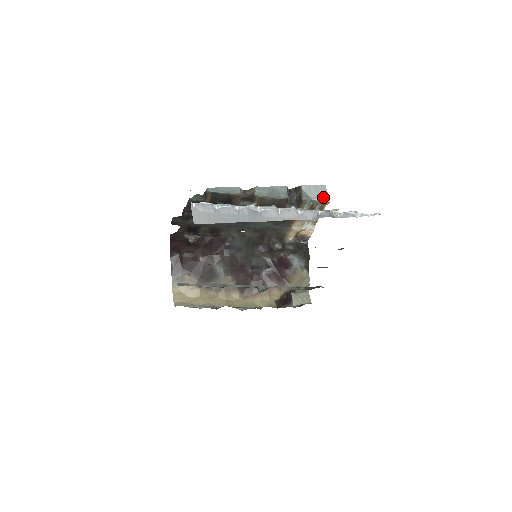
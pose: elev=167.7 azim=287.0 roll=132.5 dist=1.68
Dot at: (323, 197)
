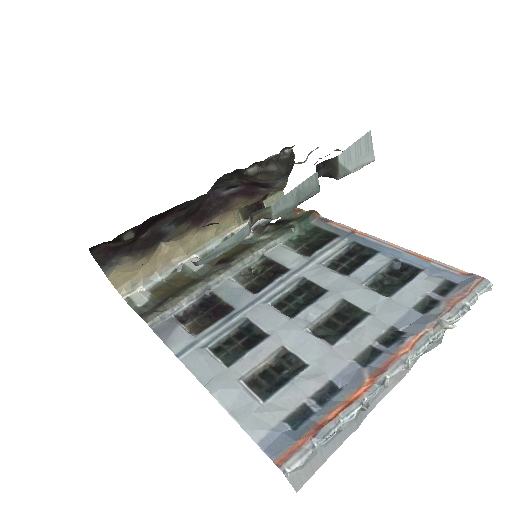
Dot at: (366, 159)
